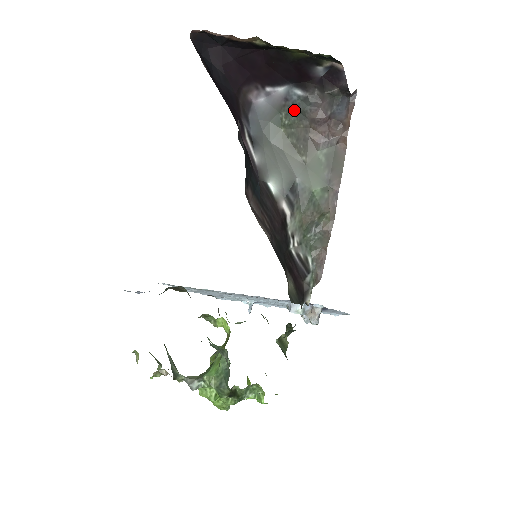
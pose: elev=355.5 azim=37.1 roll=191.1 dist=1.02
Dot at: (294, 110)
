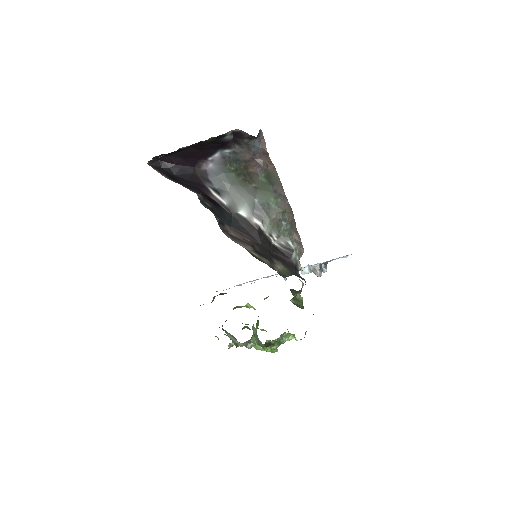
Dot at: (232, 161)
